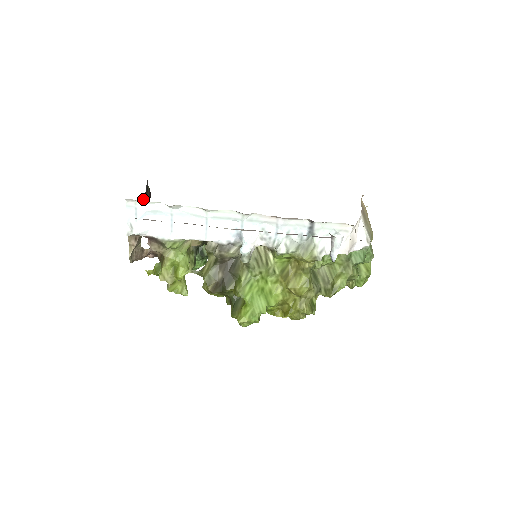
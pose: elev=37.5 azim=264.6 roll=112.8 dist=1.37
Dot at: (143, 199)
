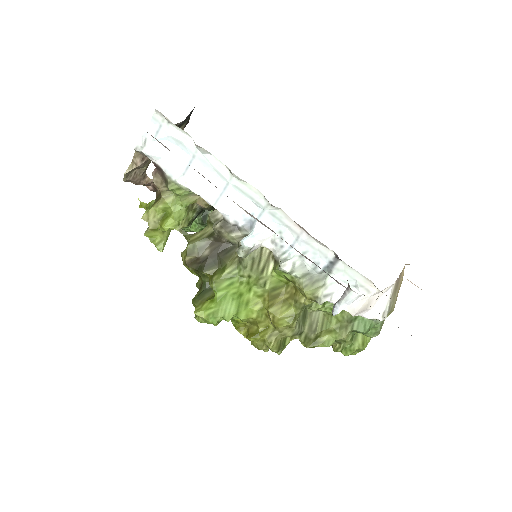
Dot at: (179, 124)
